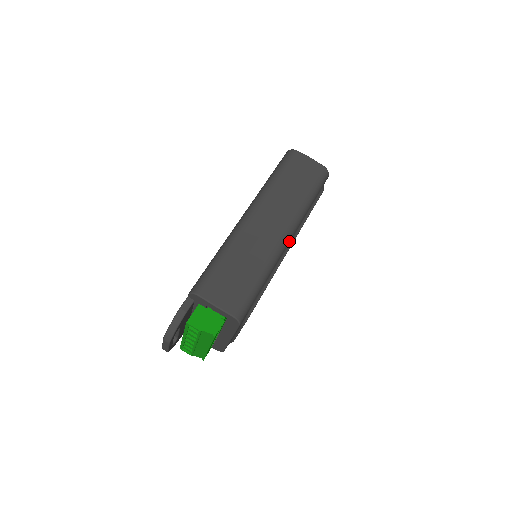
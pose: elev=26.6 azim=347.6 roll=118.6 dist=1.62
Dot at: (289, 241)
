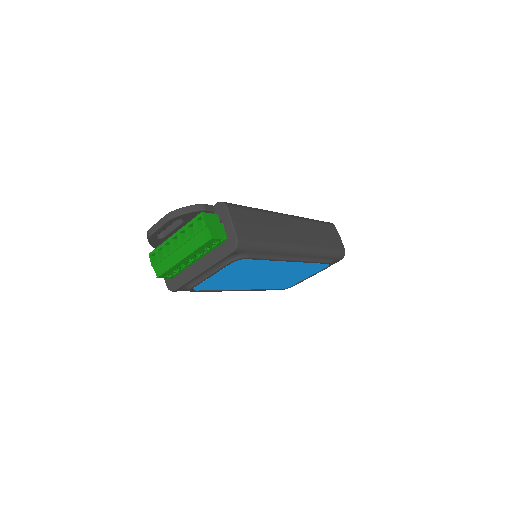
Dot at: (297, 255)
